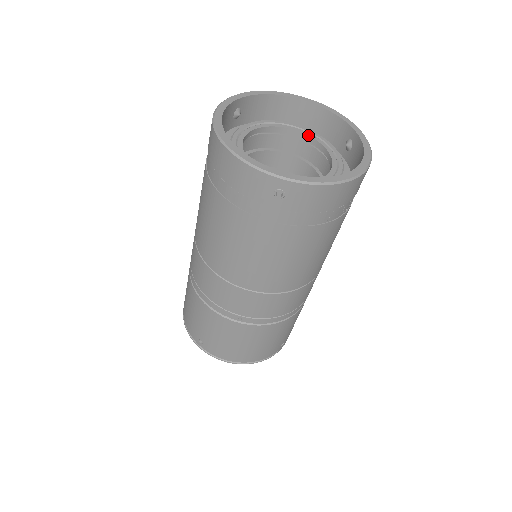
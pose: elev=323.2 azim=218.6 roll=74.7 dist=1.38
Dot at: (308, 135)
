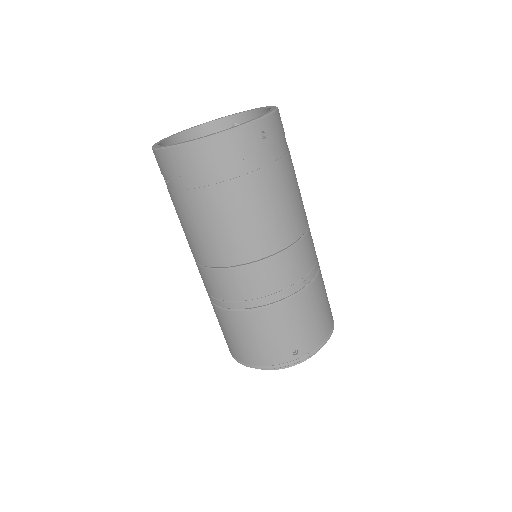
Dot at: occluded
